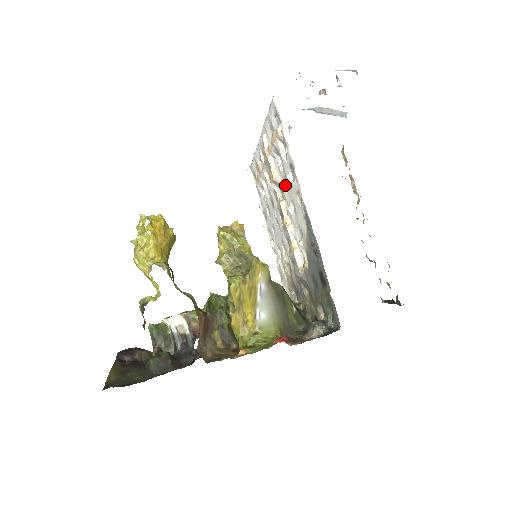
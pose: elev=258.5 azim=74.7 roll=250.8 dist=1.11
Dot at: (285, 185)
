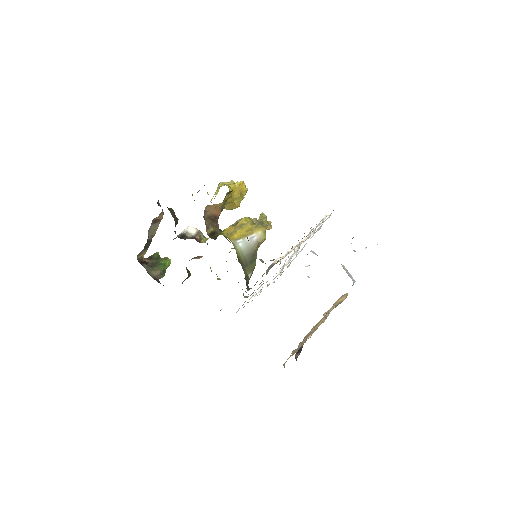
Dot at: occluded
